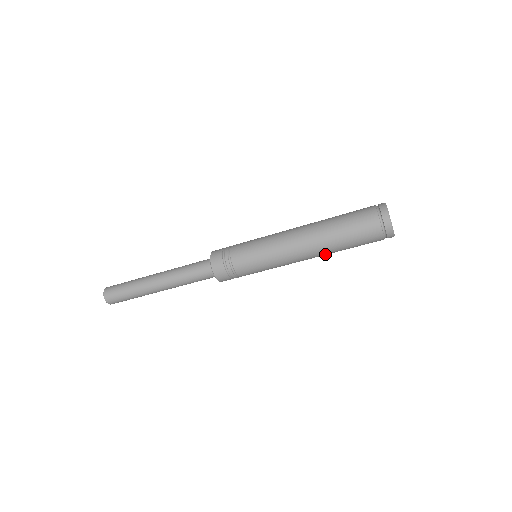
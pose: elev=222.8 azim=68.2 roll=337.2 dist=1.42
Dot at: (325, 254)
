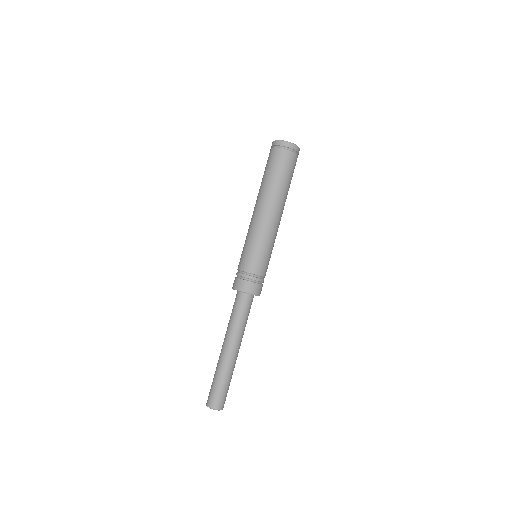
Dot at: (276, 198)
